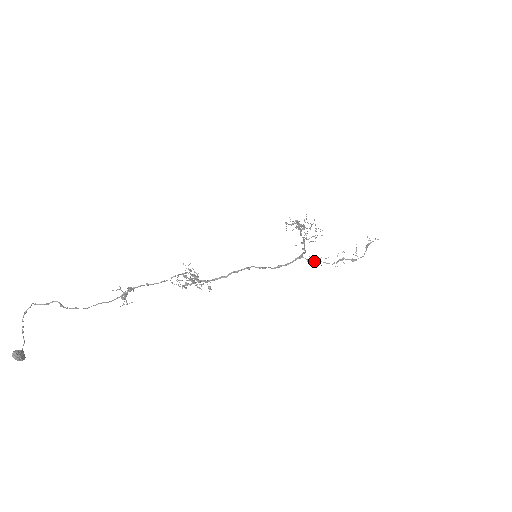
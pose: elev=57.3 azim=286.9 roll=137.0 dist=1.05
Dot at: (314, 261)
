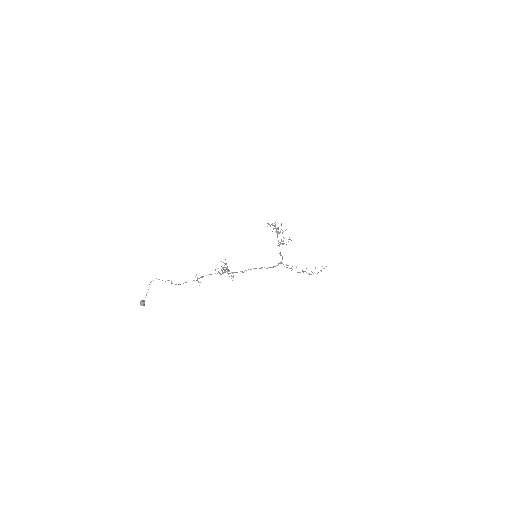
Dot at: occluded
